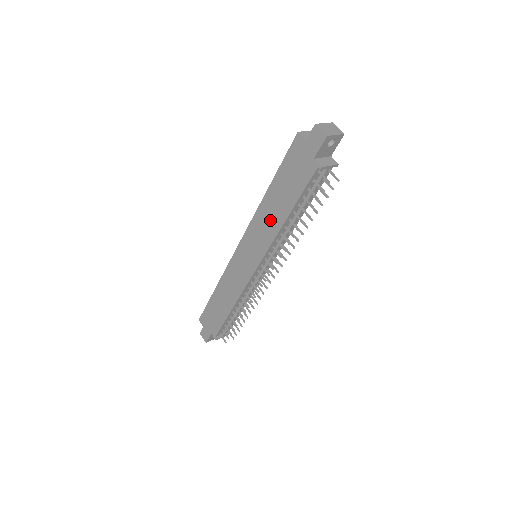
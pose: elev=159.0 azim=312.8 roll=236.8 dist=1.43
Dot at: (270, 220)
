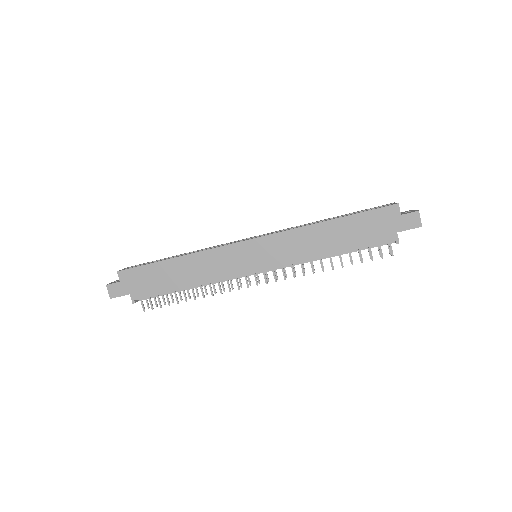
Dot at: (312, 244)
